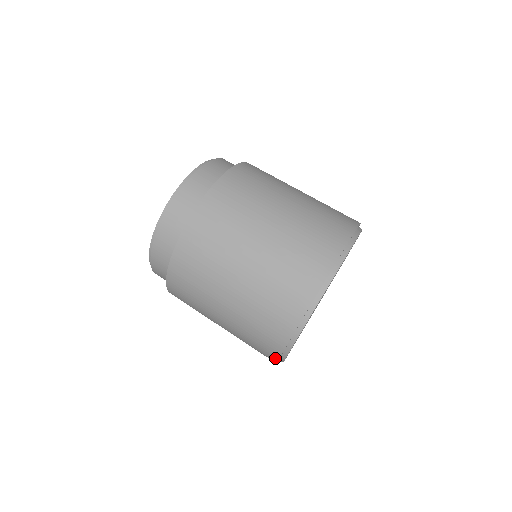
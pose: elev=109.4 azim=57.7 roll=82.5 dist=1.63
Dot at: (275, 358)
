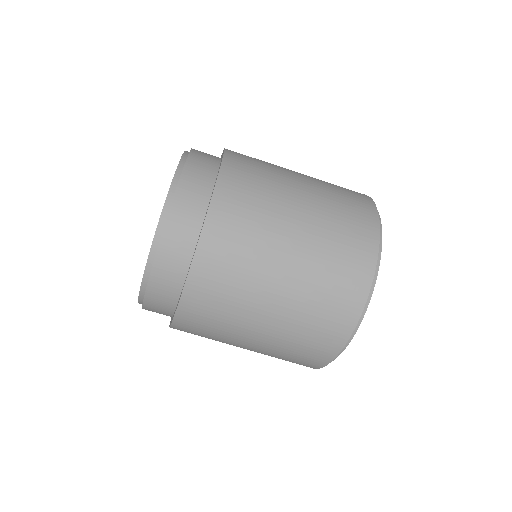
Dot at: occluded
